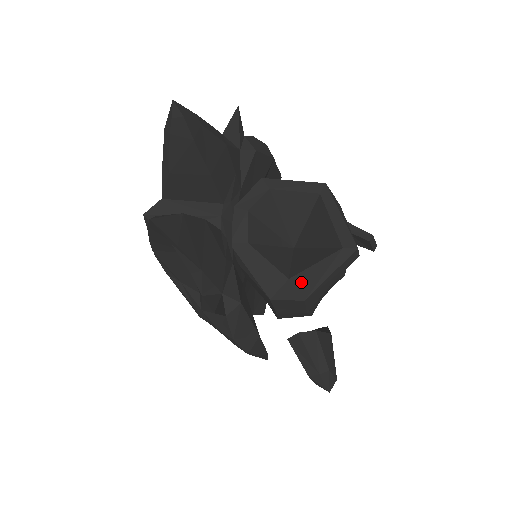
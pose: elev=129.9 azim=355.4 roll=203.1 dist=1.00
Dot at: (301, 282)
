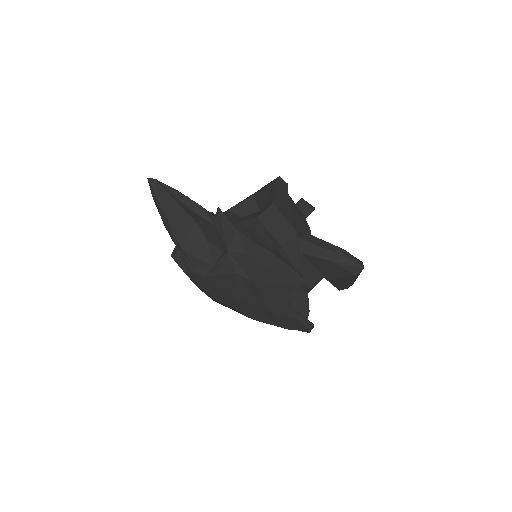
Dot at: (267, 204)
